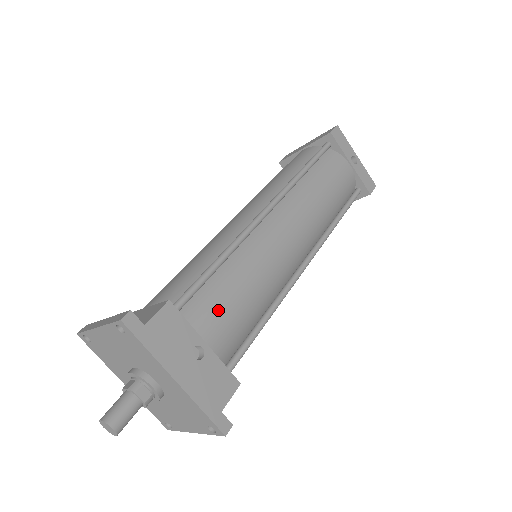
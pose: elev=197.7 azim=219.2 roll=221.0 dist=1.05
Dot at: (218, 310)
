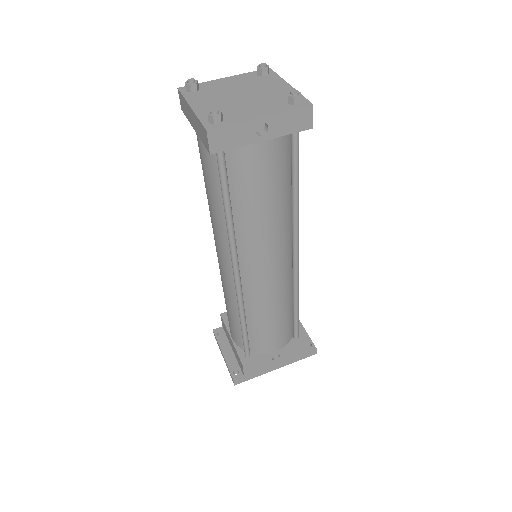
Dot at: (267, 340)
